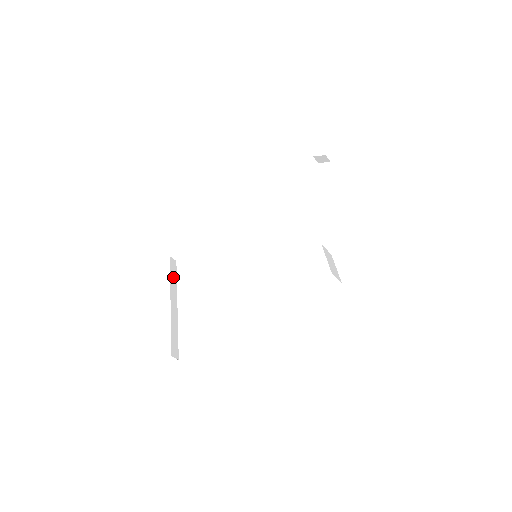
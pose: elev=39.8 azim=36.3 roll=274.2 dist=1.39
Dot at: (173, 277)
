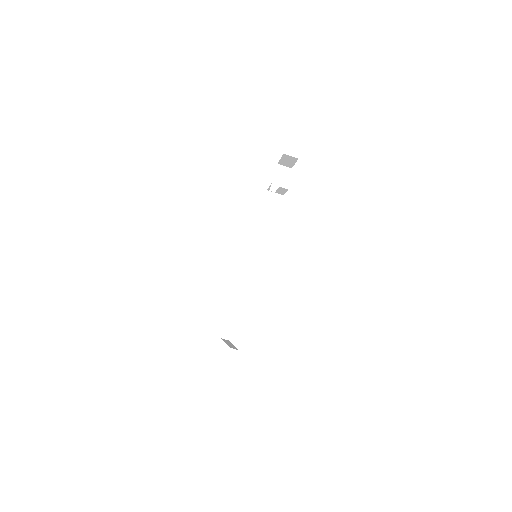
Dot at: occluded
